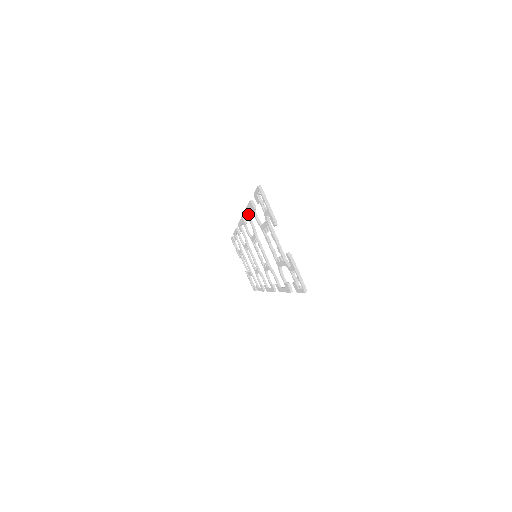
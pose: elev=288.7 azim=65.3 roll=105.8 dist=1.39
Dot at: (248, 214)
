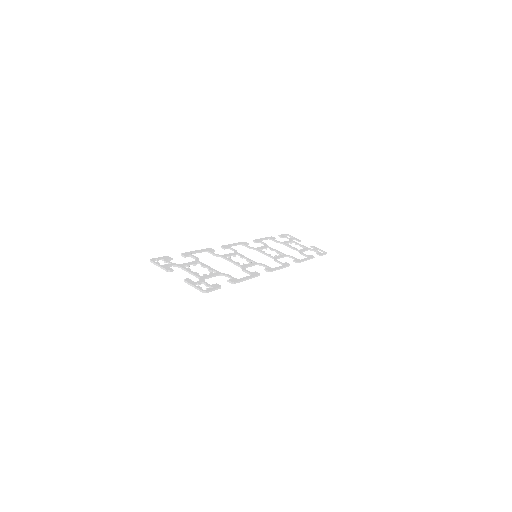
Dot at: (206, 251)
